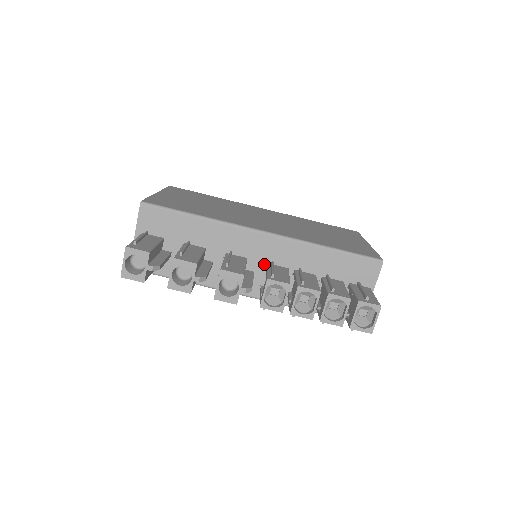
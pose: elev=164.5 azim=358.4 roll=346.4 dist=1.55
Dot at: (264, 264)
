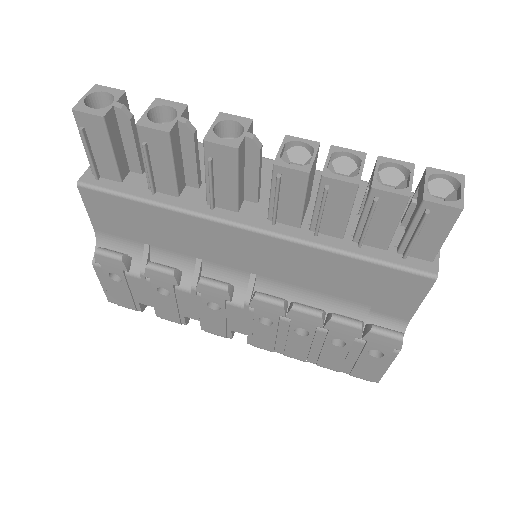
Dot at: occluded
